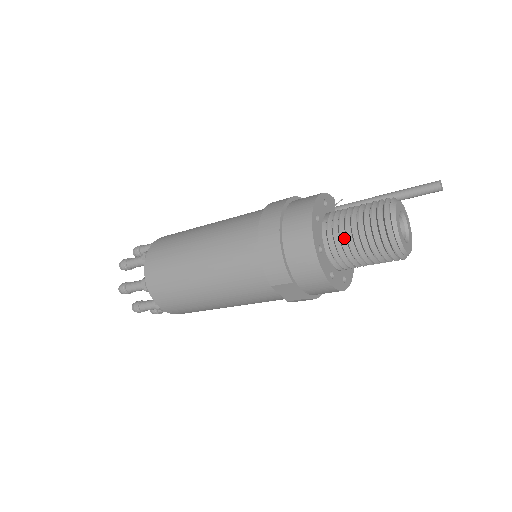
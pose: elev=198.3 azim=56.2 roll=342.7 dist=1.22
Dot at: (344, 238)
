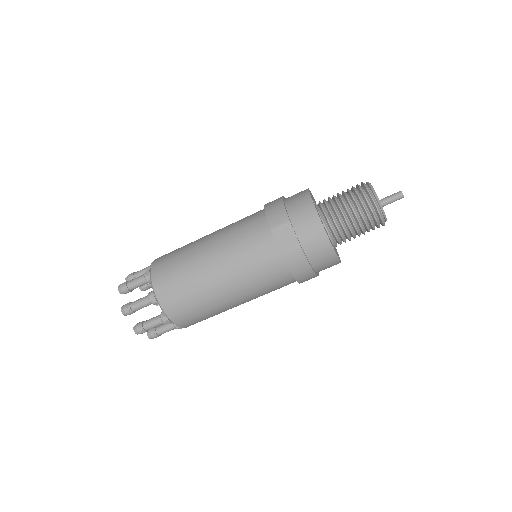
Dot at: (332, 201)
